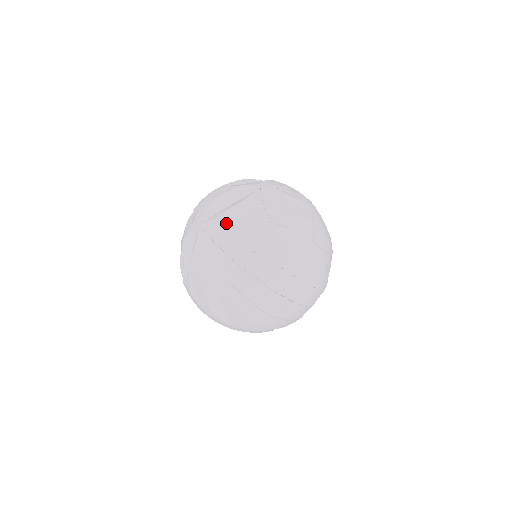
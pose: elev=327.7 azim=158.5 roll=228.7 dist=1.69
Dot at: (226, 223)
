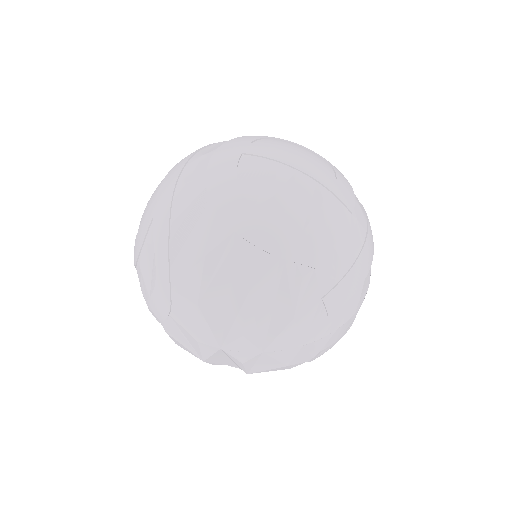
Dot at: (262, 323)
